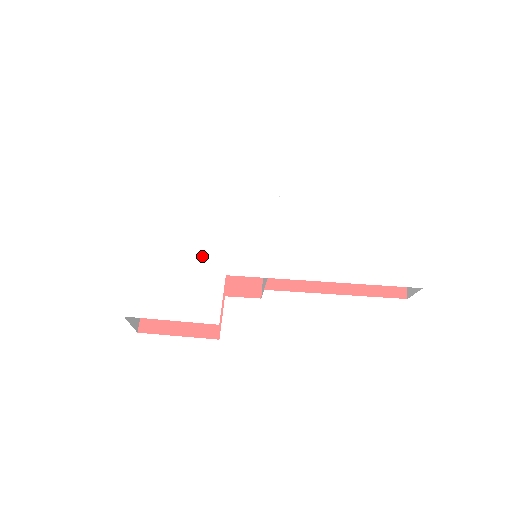
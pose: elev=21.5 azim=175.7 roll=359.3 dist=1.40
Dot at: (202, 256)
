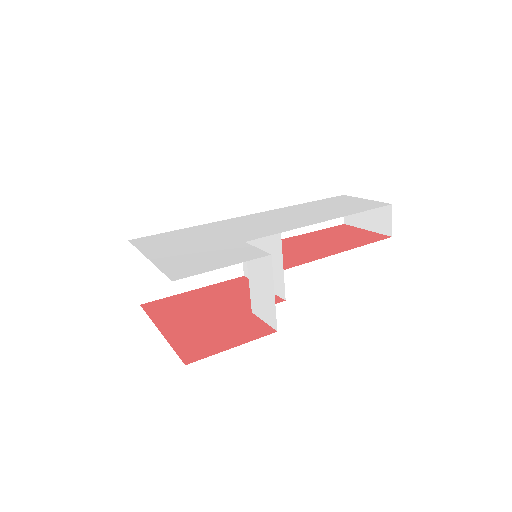
Dot at: (213, 244)
